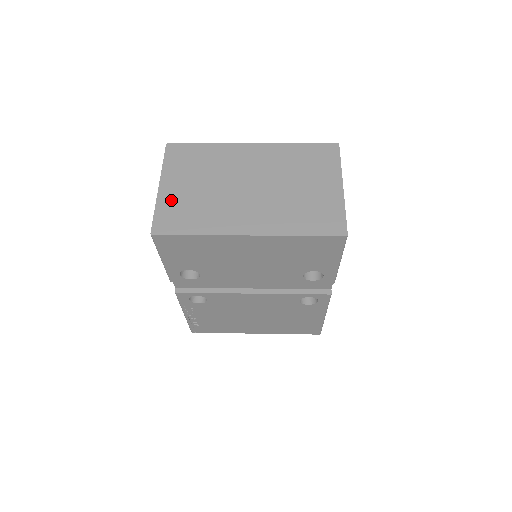
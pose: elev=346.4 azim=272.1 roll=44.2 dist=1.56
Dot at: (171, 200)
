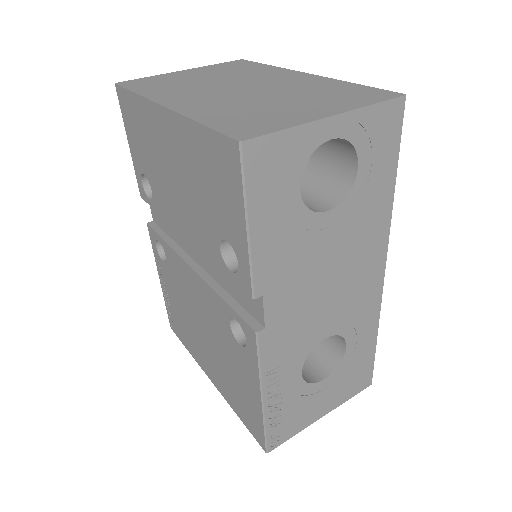
Dot at: (170, 76)
